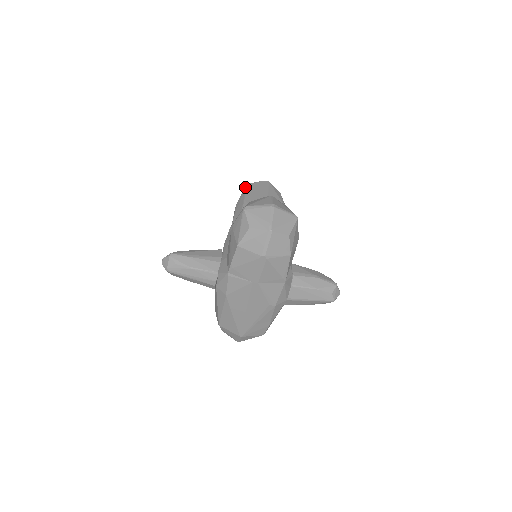
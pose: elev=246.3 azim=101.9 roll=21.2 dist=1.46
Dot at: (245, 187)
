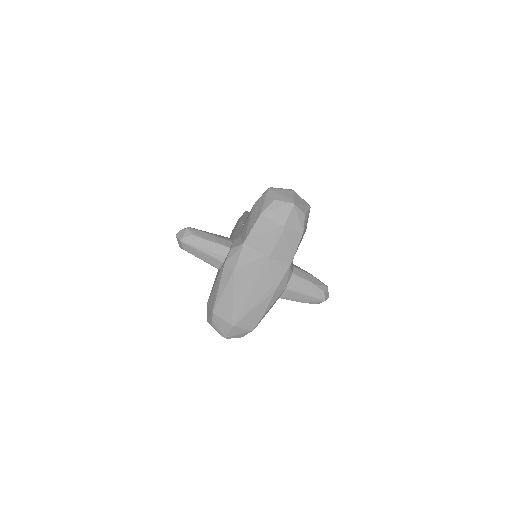
Dot at: (245, 212)
